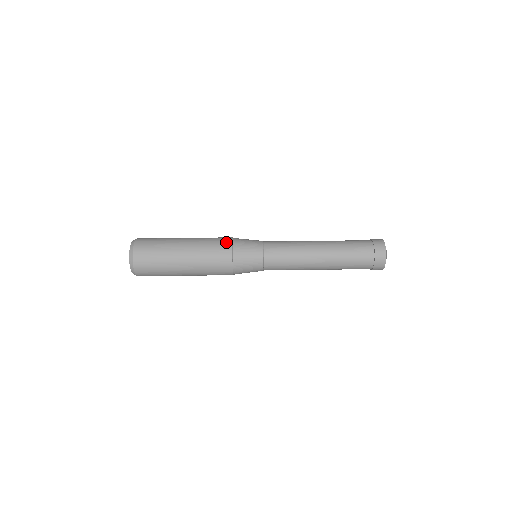
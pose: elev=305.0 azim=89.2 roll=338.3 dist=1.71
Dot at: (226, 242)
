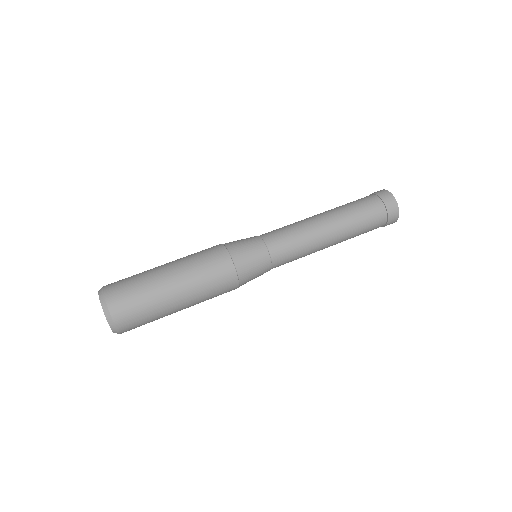
Dot at: (221, 255)
